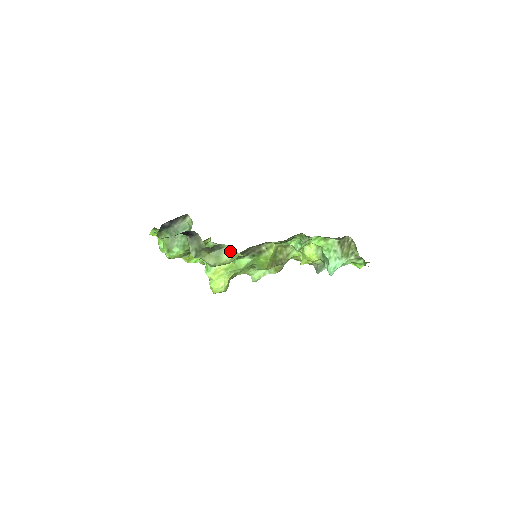
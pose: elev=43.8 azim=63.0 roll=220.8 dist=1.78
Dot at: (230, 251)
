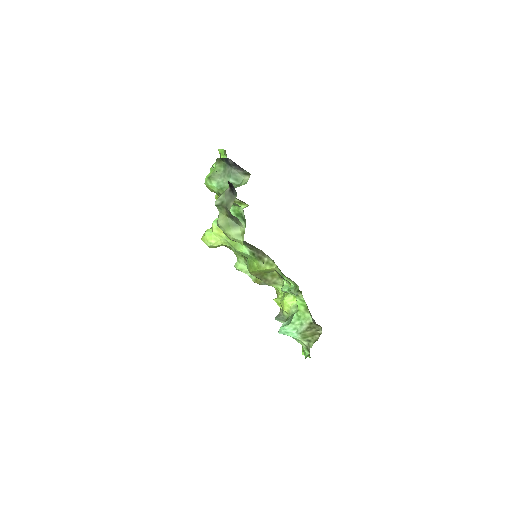
Dot at: (240, 233)
